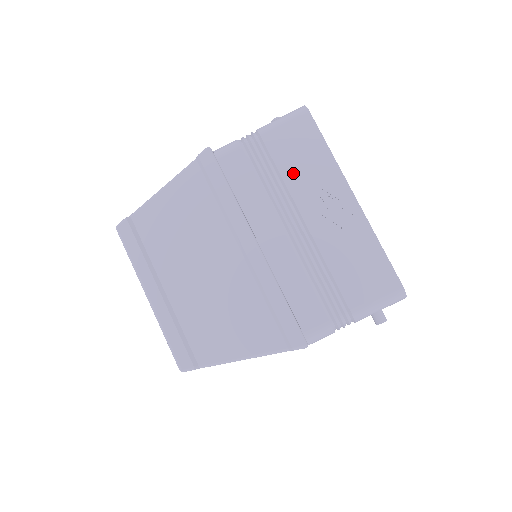
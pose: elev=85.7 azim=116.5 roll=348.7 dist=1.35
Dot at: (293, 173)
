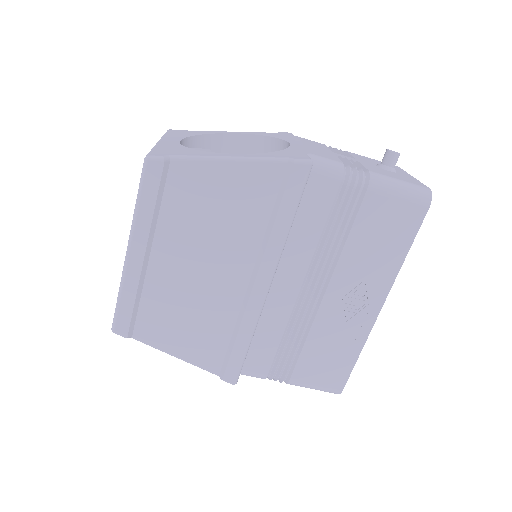
Dot at: (358, 248)
